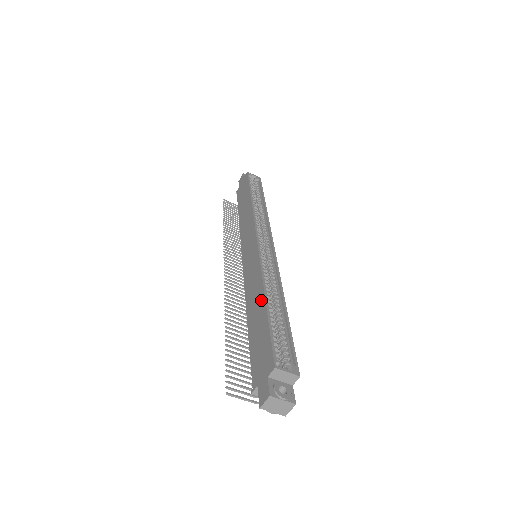
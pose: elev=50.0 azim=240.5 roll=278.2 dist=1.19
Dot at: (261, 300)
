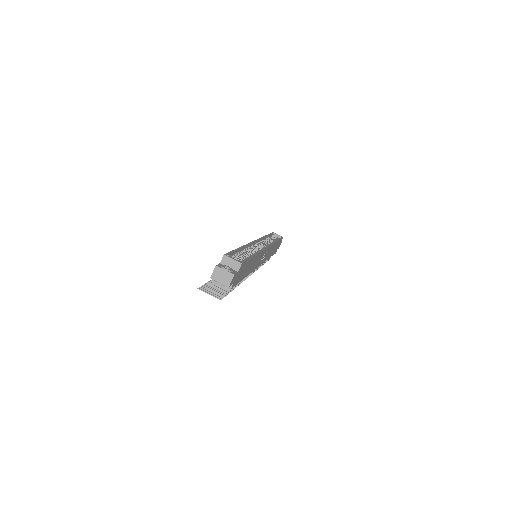
Dot at: occluded
